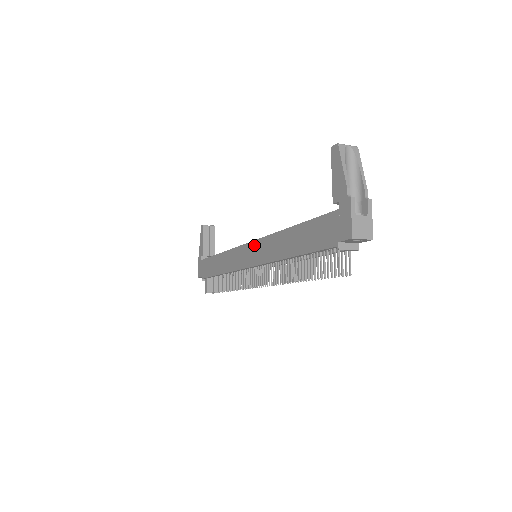
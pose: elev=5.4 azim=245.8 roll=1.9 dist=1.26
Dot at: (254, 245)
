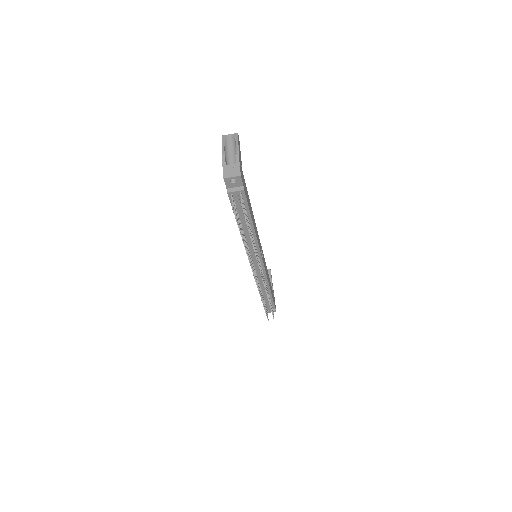
Dot at: occluded
